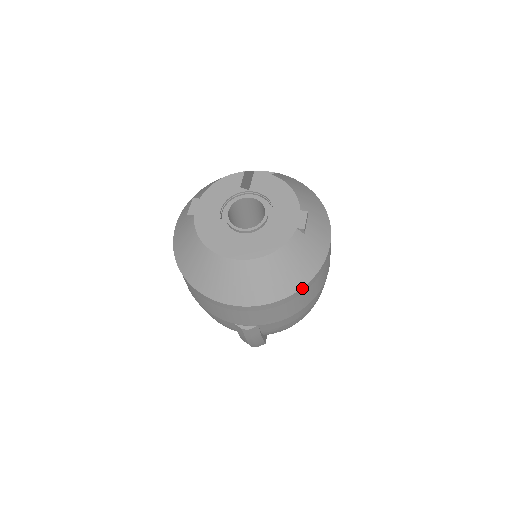
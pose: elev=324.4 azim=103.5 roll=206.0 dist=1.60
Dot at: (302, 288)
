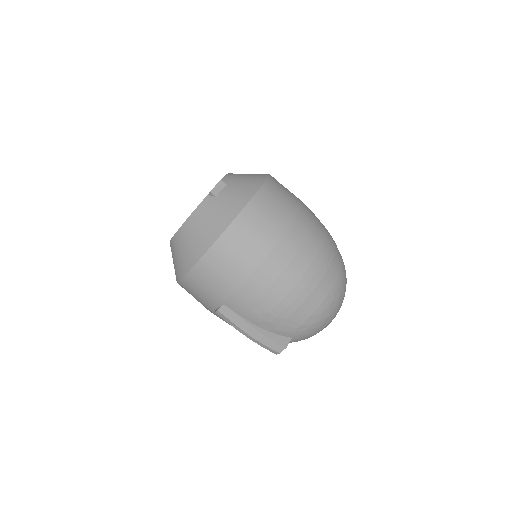
Dot at: (216, 242)
